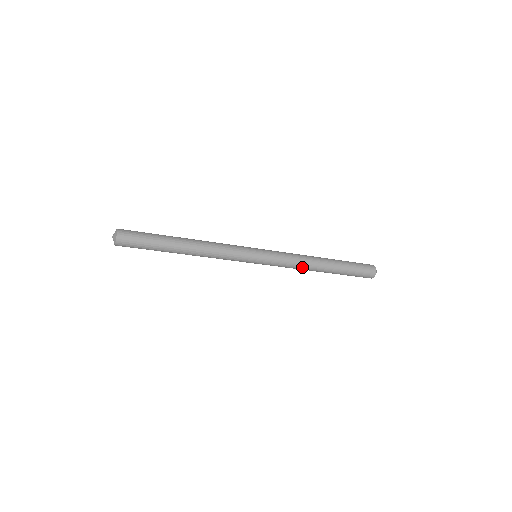
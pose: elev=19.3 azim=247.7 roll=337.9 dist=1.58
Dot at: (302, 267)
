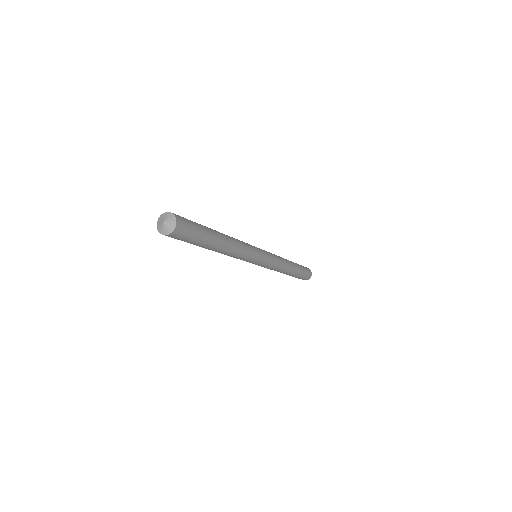
Dot at: (283, 265)
